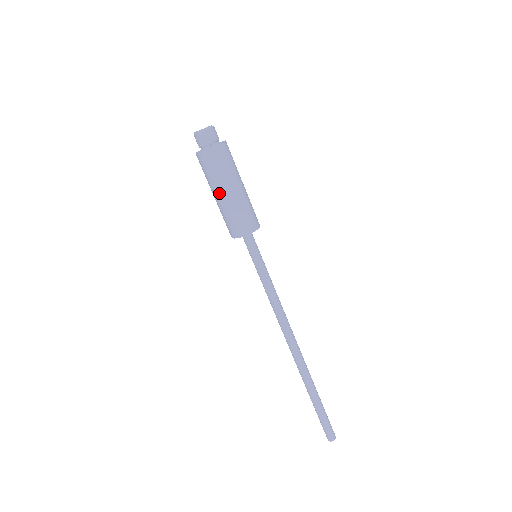
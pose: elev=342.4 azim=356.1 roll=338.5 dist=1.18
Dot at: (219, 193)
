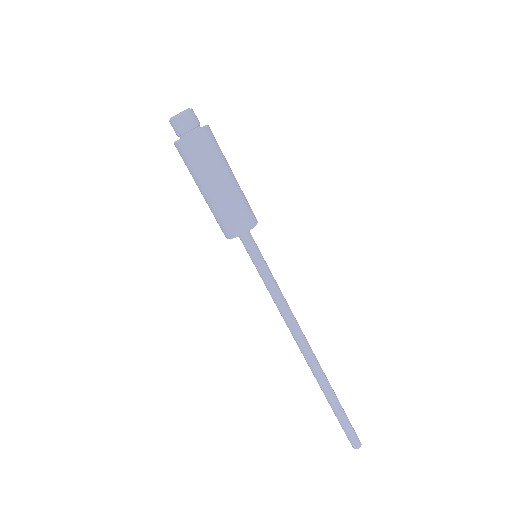
Dot at: (200, 189)
